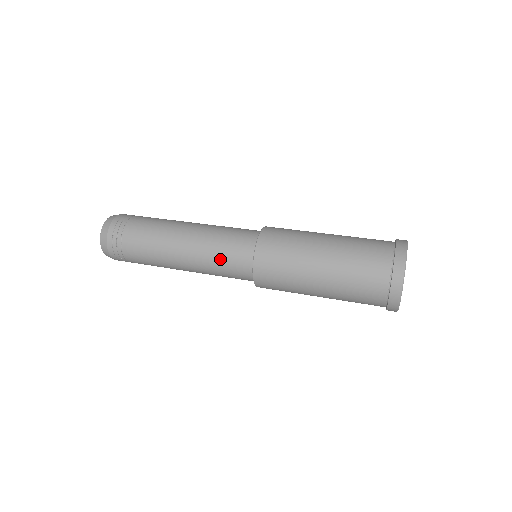
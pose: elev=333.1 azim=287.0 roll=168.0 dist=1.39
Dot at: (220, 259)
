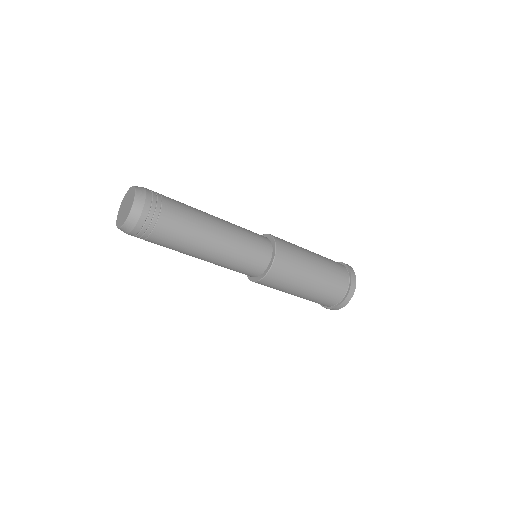
Dot at: (246, 229)
